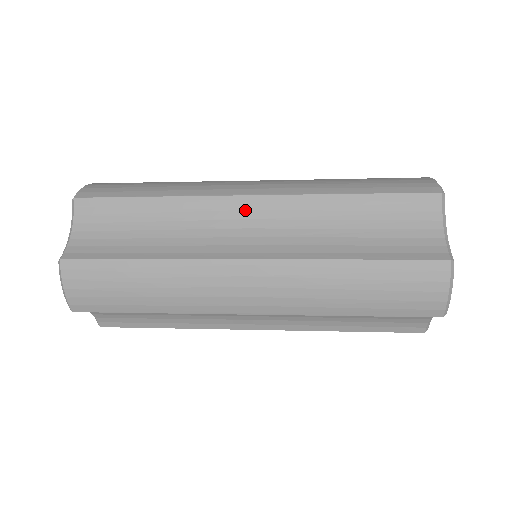
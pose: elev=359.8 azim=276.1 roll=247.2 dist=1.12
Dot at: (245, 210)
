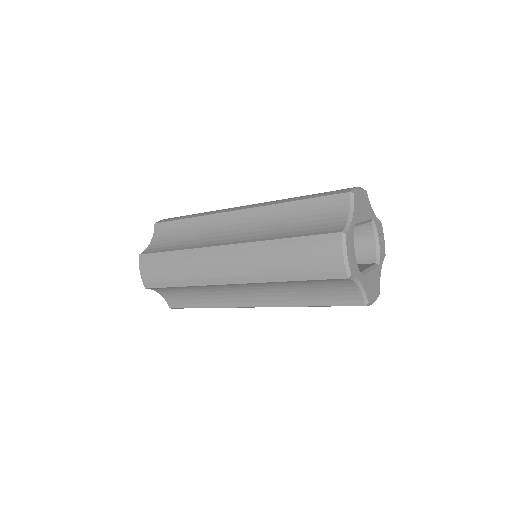
Dot at: (235, 219)
